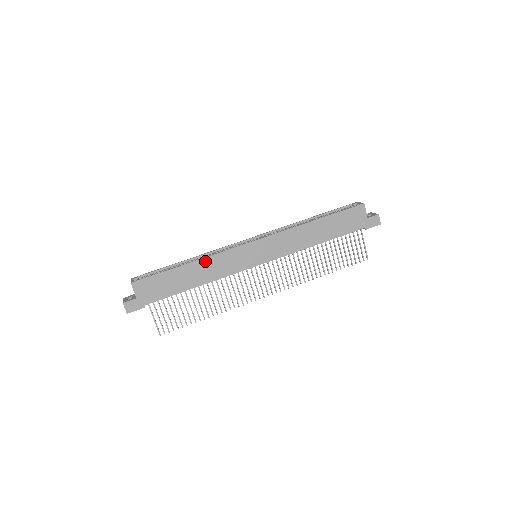
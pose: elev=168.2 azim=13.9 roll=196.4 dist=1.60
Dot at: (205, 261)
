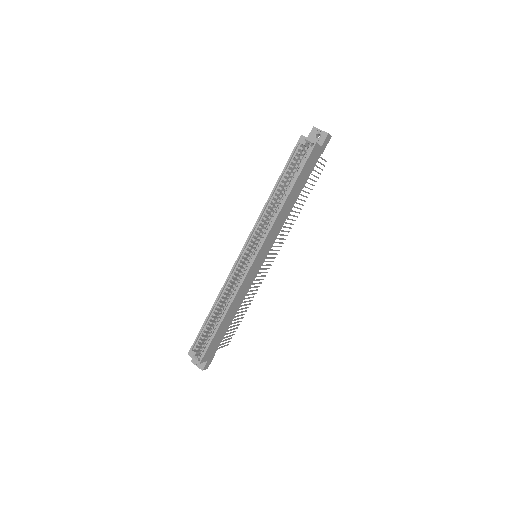
Dot at: (233, 304)
